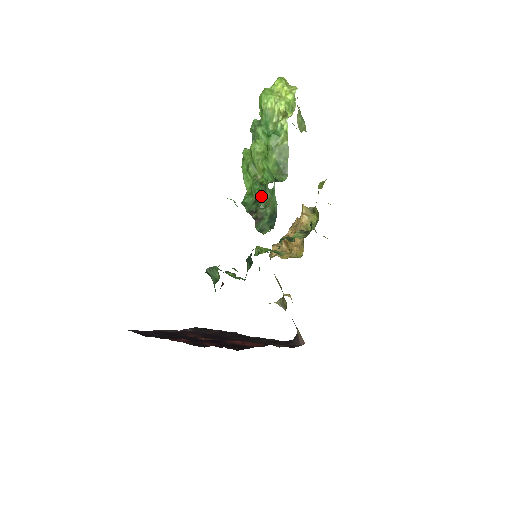
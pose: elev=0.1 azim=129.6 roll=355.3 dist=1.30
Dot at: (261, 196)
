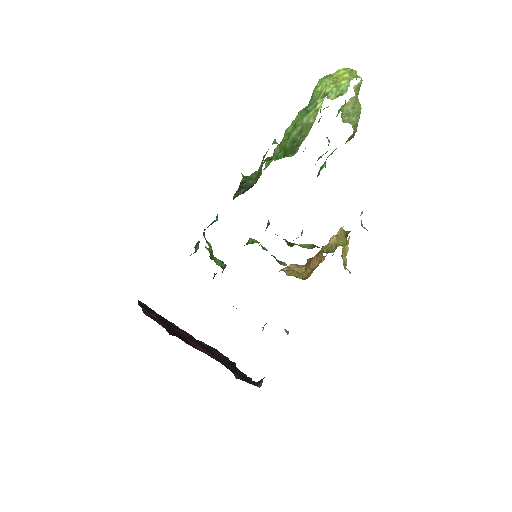
Dot at: (259, 168)
